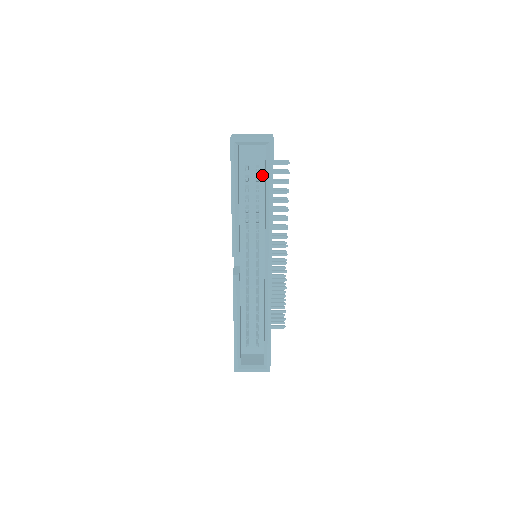
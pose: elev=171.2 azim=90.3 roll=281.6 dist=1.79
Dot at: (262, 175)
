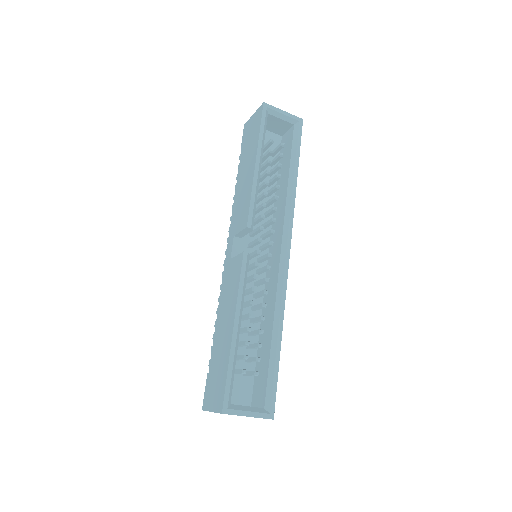
Dot at: (275, 165)
